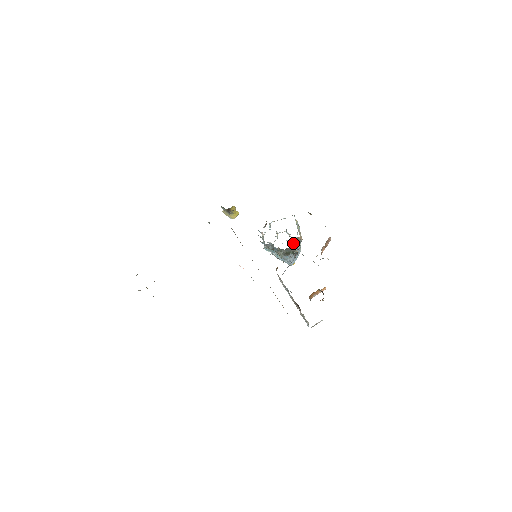
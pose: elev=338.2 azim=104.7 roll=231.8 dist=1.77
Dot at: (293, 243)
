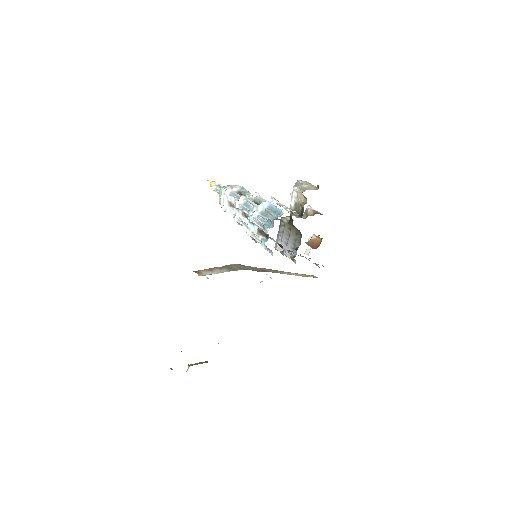
Dot at: occluded
